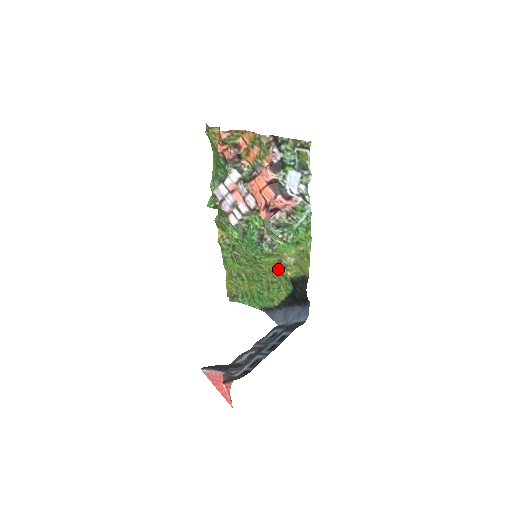
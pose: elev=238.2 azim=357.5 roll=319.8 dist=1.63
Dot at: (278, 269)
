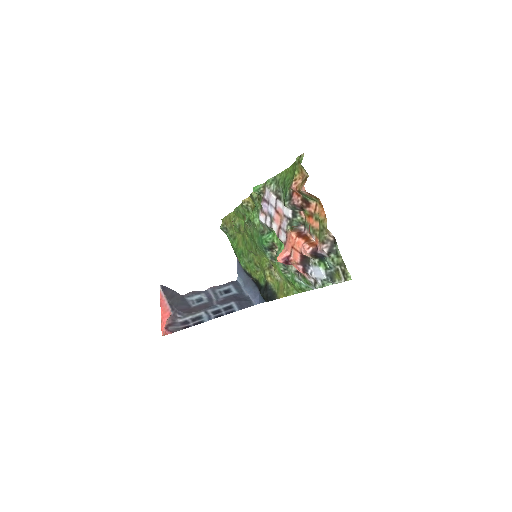
Dot at: (265, 268)
